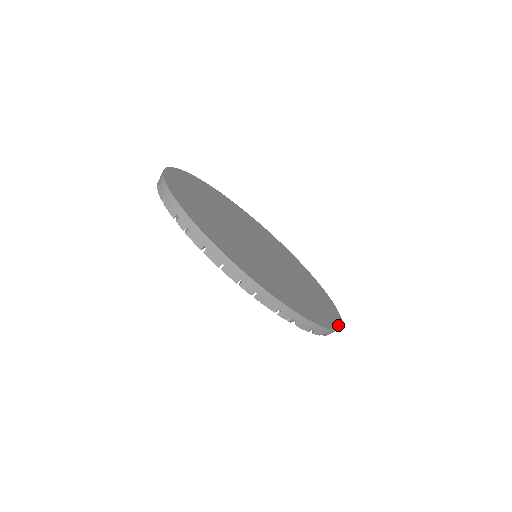
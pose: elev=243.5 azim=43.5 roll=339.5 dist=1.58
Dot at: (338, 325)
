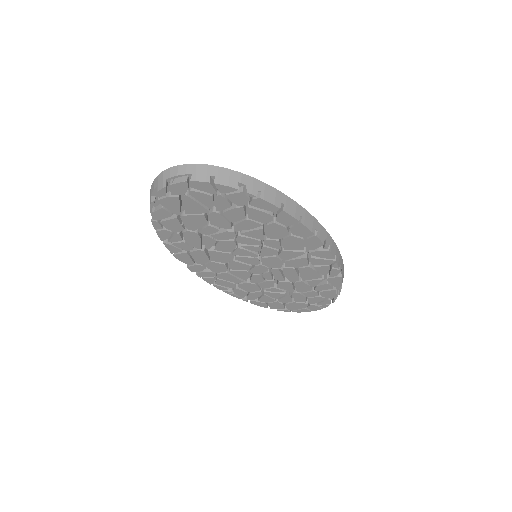
Dot at: occluded
